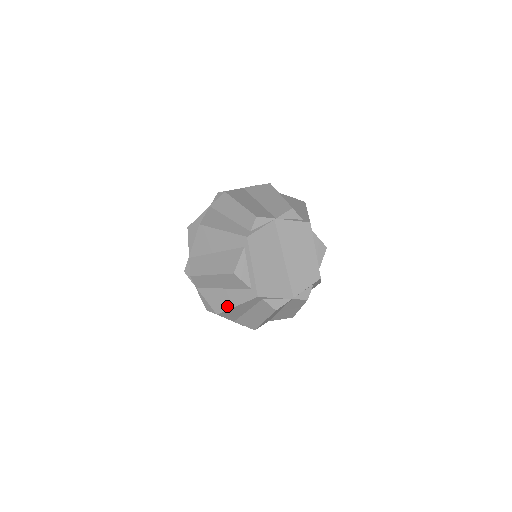
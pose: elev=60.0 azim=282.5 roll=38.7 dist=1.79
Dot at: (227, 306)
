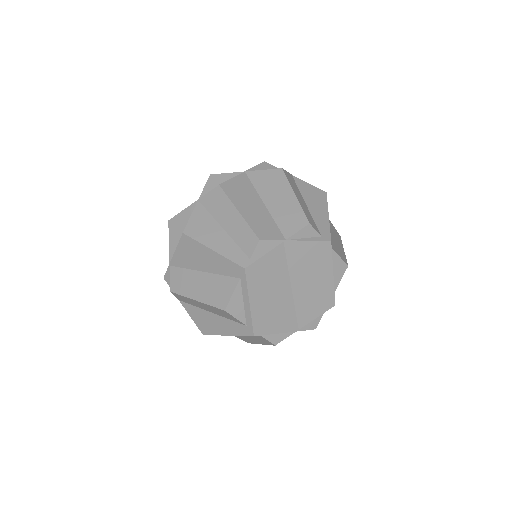
Dot at: (215, 331)
